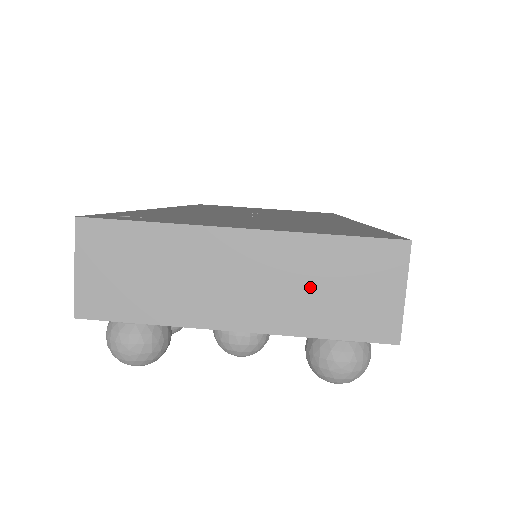
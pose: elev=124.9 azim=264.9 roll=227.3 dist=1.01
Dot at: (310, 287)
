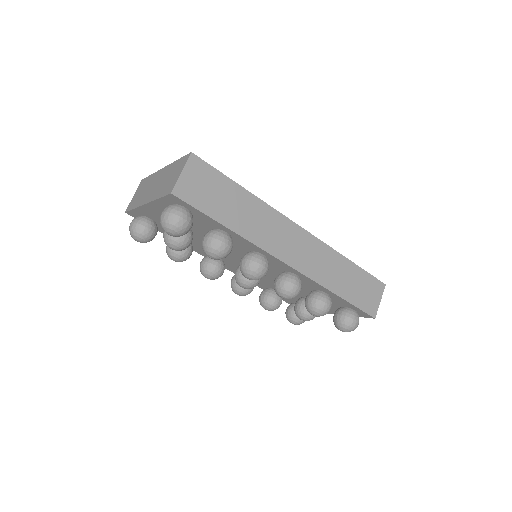
Dot at: (165, 181)
